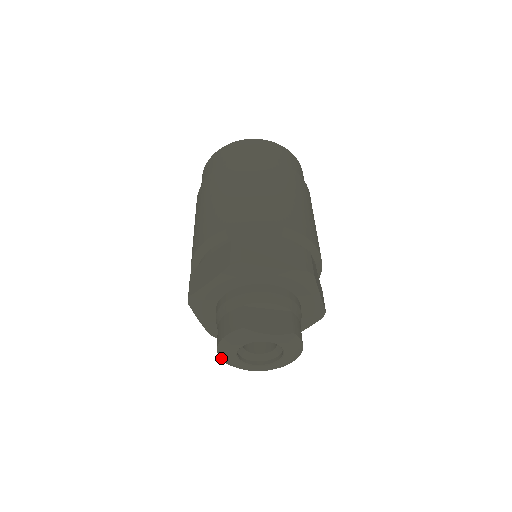
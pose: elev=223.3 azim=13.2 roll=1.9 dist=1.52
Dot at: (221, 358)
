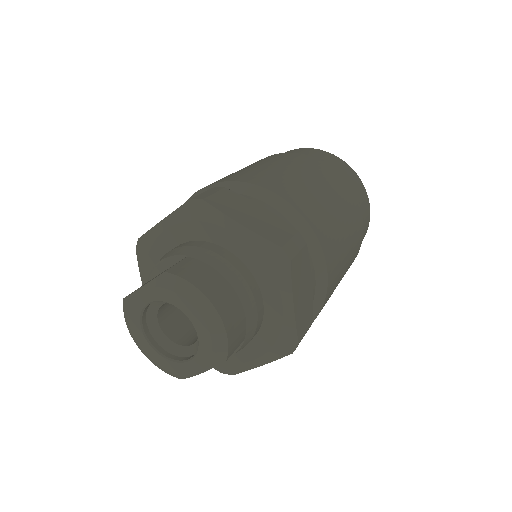
Dot at: (160, 368)
